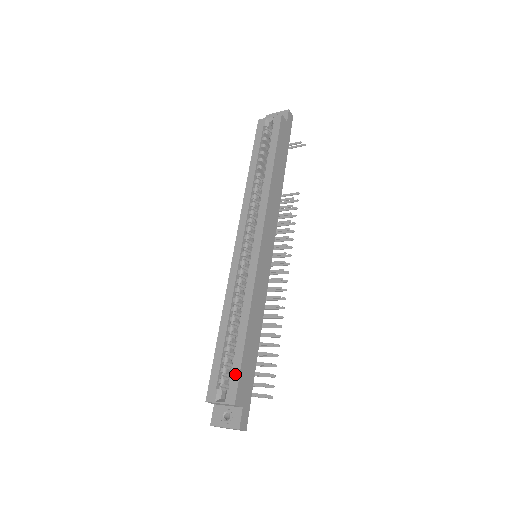
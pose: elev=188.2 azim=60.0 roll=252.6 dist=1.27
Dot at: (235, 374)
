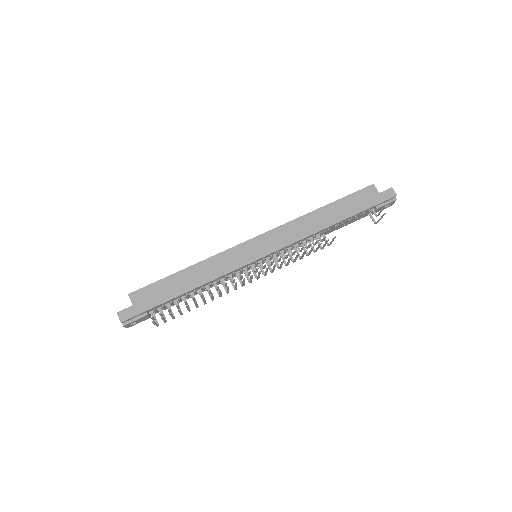
Dot at: (151, 285)
